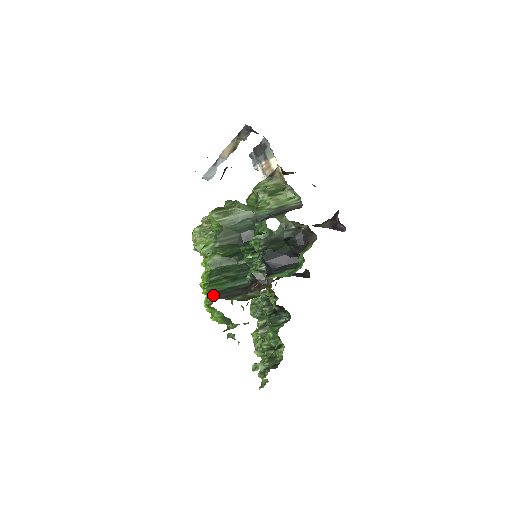
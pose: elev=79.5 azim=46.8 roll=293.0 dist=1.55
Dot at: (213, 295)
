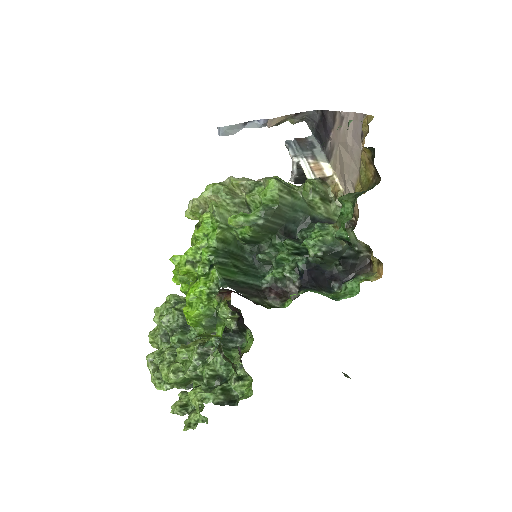
Dot at: (227, 282)
